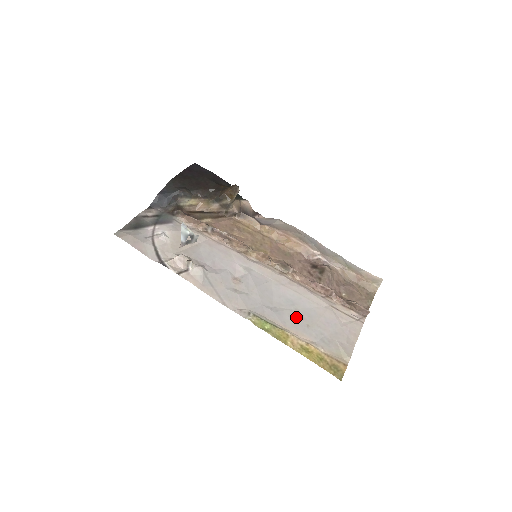
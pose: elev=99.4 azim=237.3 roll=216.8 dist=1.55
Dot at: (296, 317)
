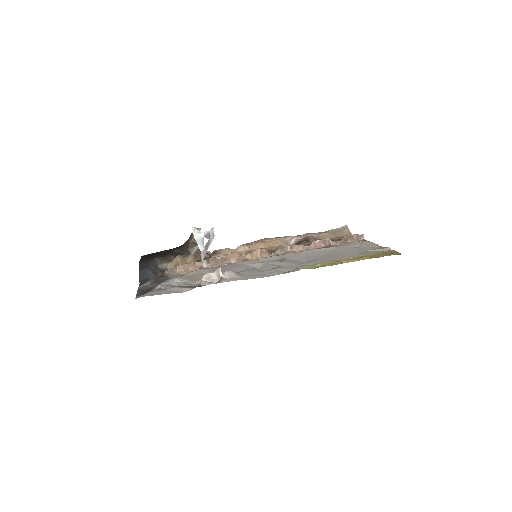
Dot at: (327, 257)
